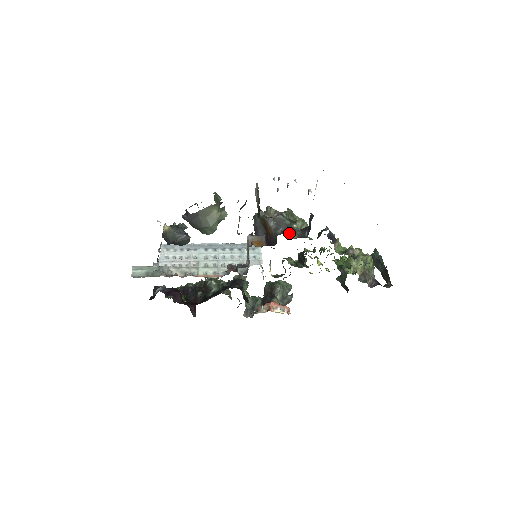
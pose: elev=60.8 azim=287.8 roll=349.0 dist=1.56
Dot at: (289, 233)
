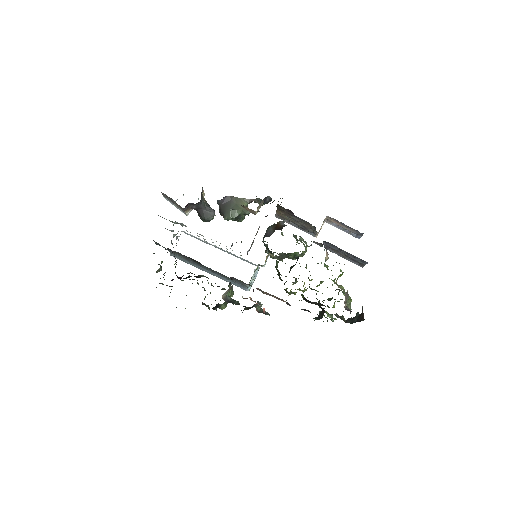
Dot at: occluded
